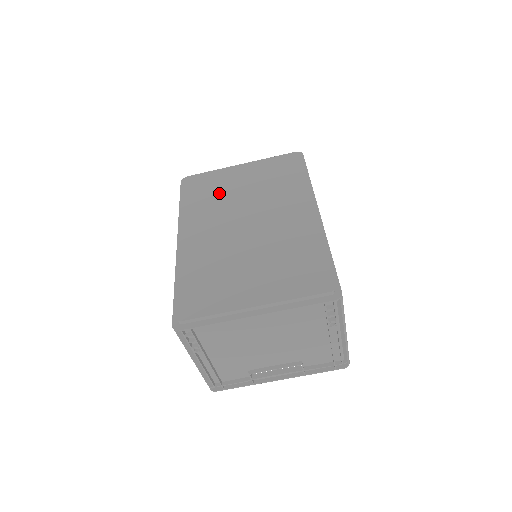
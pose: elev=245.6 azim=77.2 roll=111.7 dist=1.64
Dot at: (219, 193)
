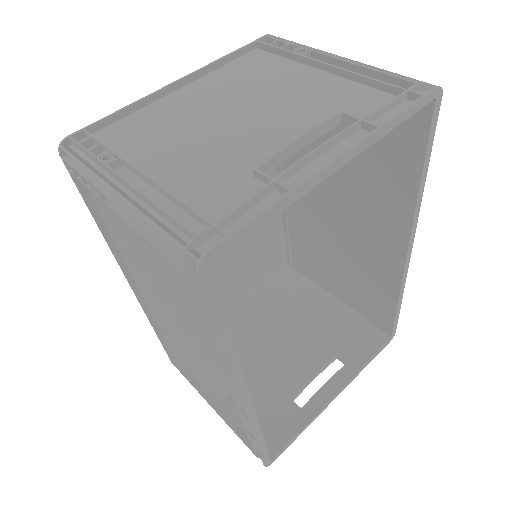
Dot at: occluded
